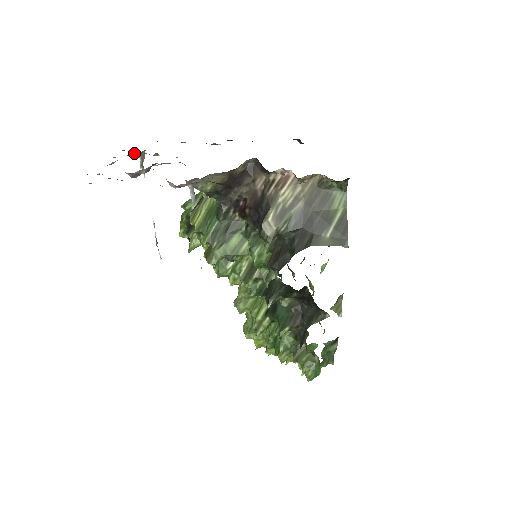
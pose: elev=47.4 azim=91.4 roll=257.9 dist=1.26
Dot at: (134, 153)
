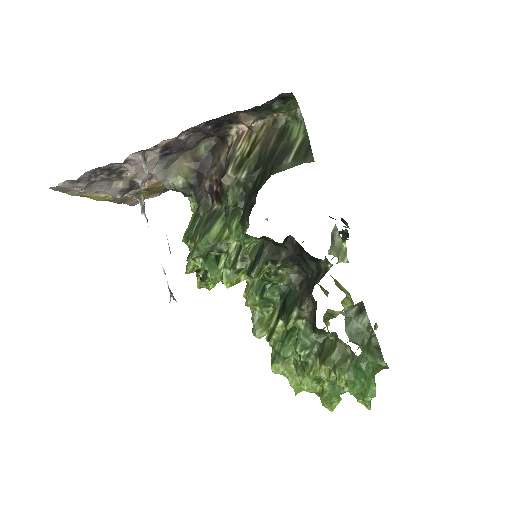
Dot at: (130, 195)
